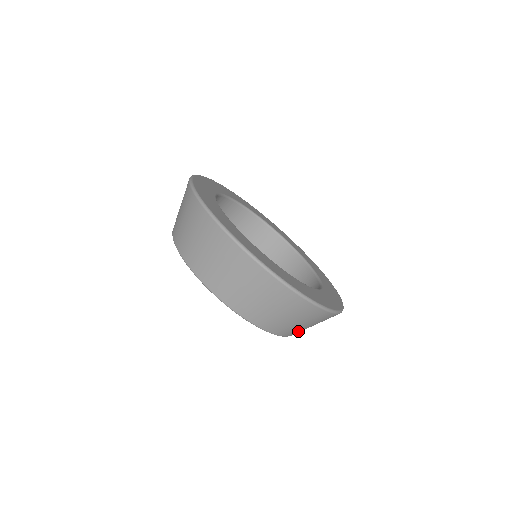
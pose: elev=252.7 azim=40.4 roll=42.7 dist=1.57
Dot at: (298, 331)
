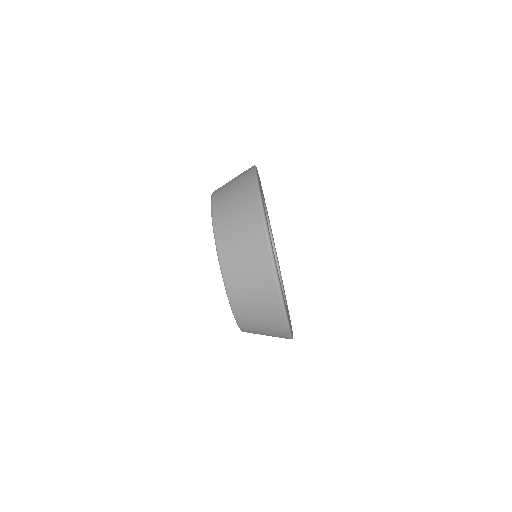
Dot at: (240, 296)
